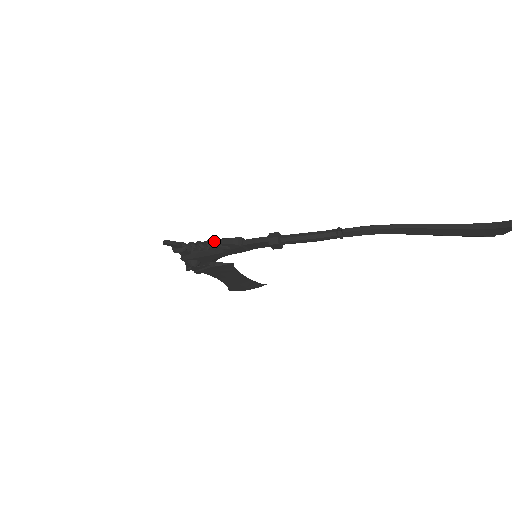
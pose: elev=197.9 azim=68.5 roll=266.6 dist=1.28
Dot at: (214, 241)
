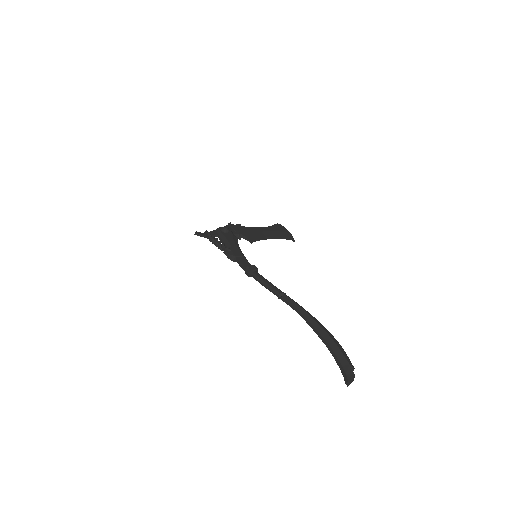
Dot at: (222, 247)
